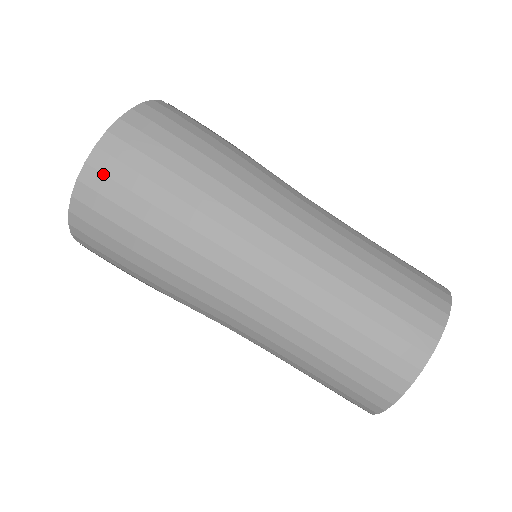
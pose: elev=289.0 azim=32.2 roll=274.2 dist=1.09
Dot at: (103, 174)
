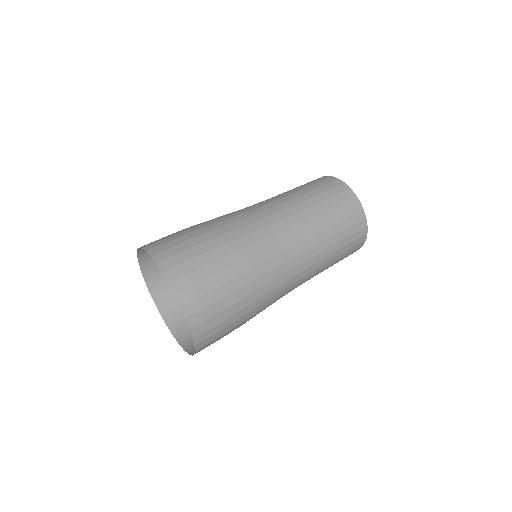
Dot at: (207, 344)
